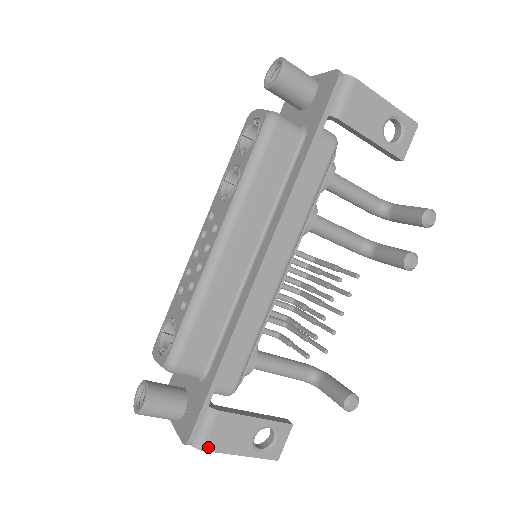
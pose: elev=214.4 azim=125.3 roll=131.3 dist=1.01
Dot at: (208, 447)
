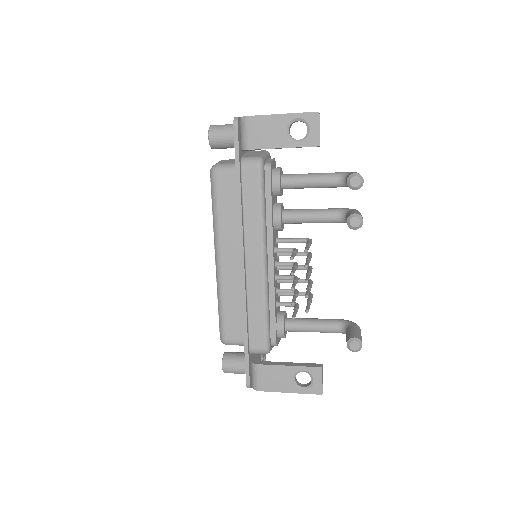
Dot at: (262, 389)
